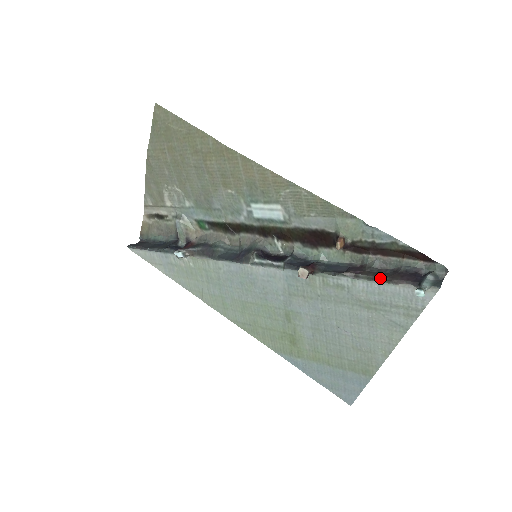
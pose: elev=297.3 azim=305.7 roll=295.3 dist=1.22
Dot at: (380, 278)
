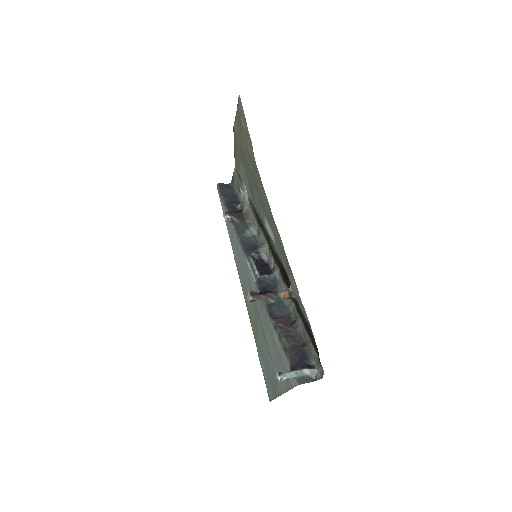
Dot at: (285, 342)
